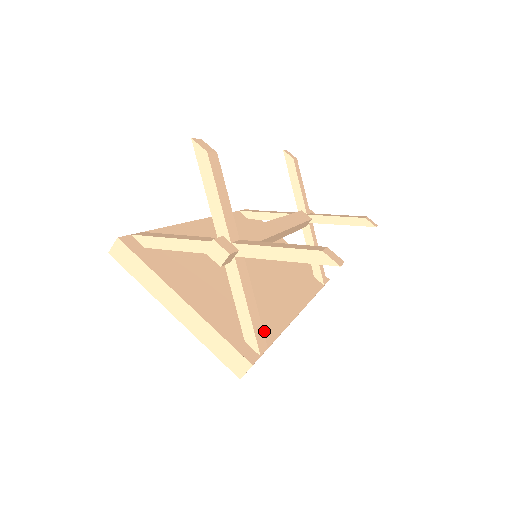
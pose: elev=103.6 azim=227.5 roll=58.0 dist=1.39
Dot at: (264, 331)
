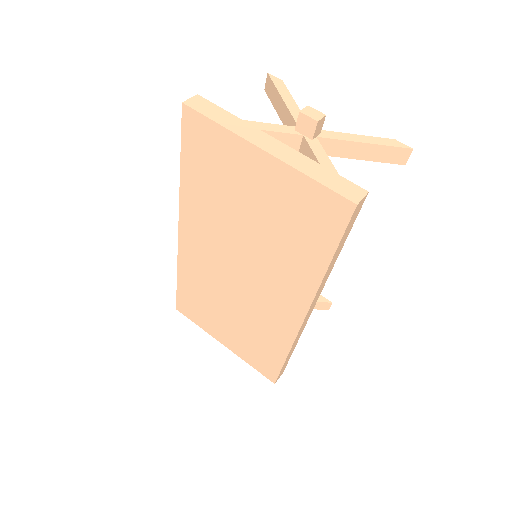
Dot at: occluded
